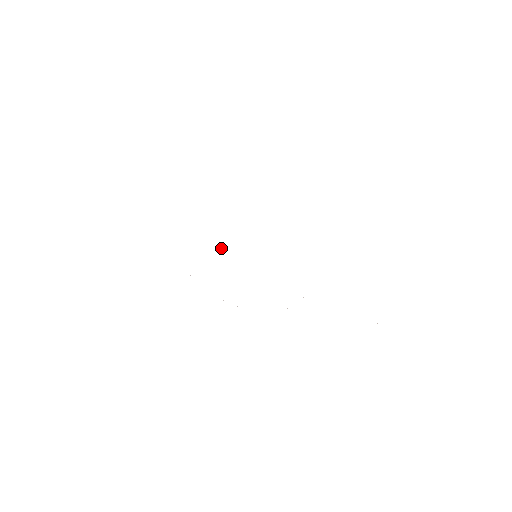
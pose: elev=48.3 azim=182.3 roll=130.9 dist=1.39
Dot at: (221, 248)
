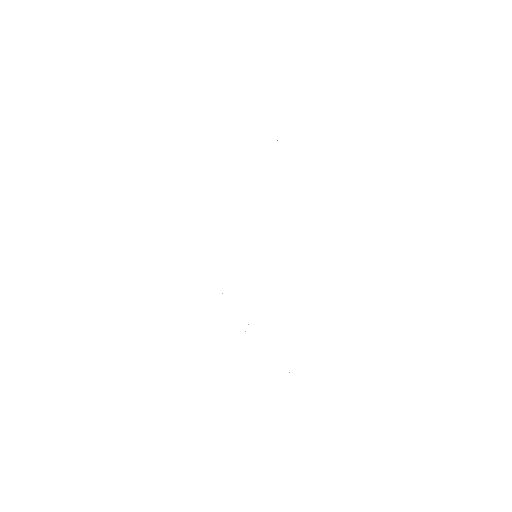
Dot at: occluded
